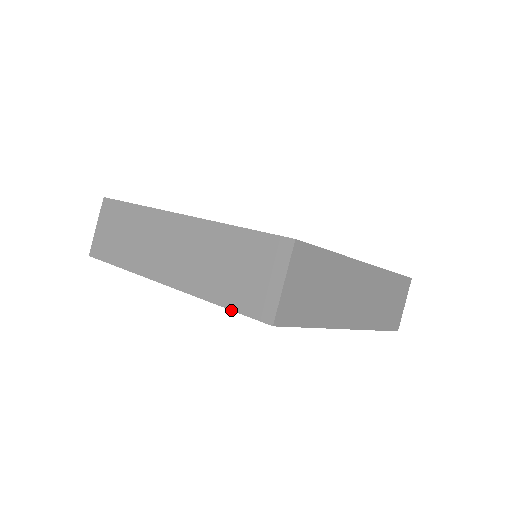
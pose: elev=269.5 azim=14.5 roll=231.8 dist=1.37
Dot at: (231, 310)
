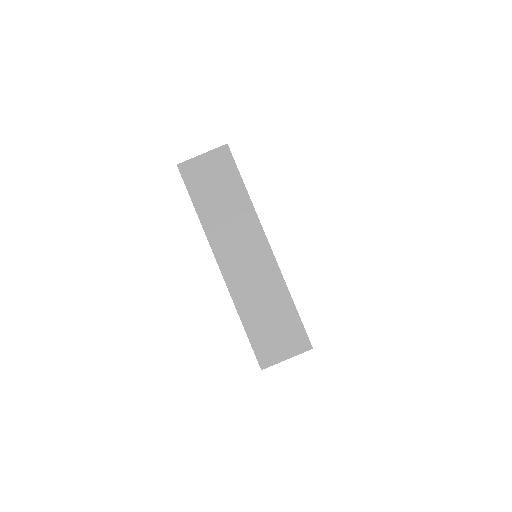
Dot at: occluded
